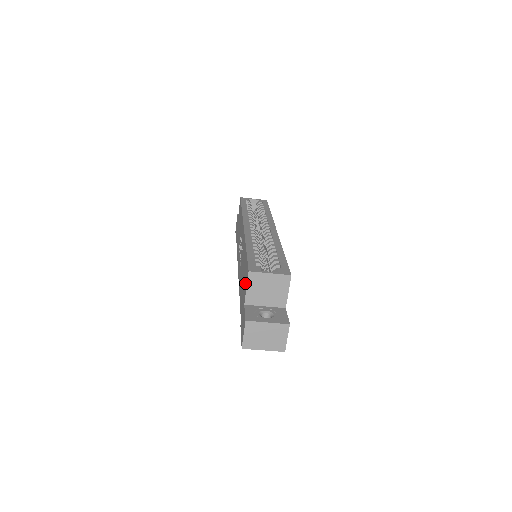
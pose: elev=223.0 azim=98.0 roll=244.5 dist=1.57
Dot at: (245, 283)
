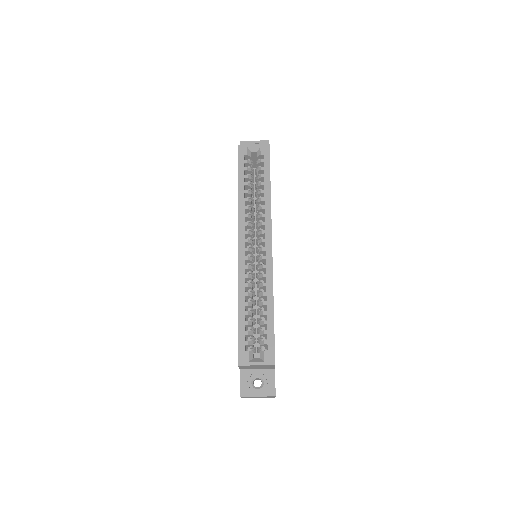
Dot at: occluded
